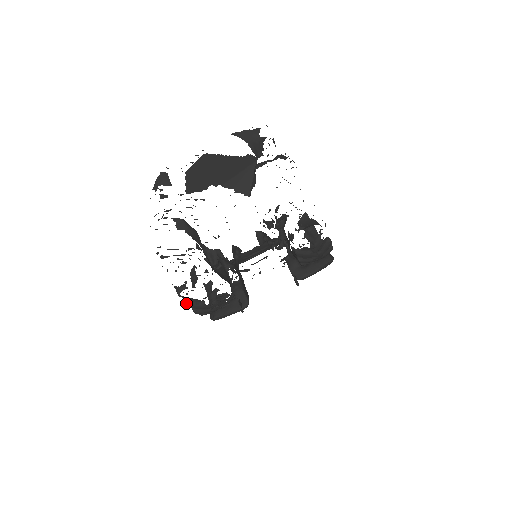
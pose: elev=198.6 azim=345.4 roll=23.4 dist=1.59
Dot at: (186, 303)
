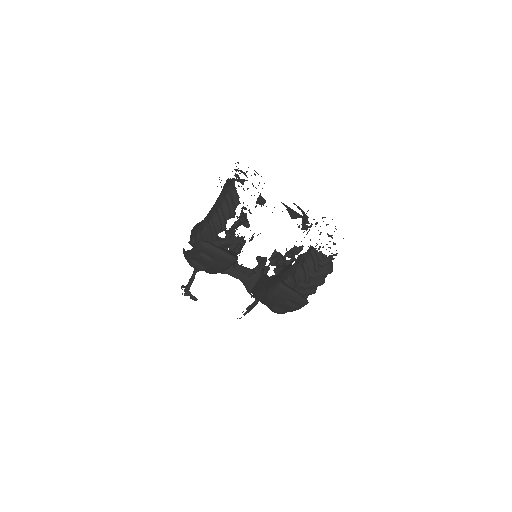
Dot at: (229, 192)
